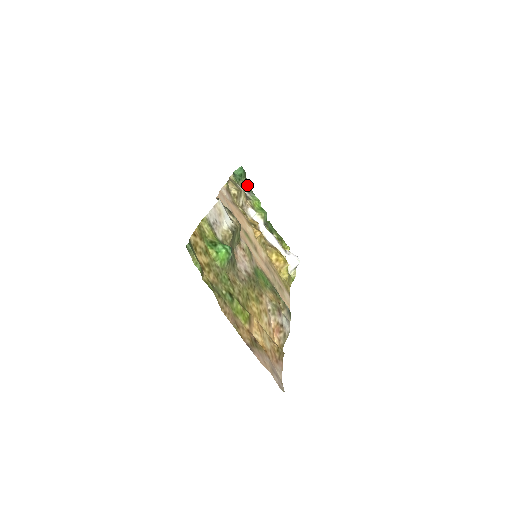
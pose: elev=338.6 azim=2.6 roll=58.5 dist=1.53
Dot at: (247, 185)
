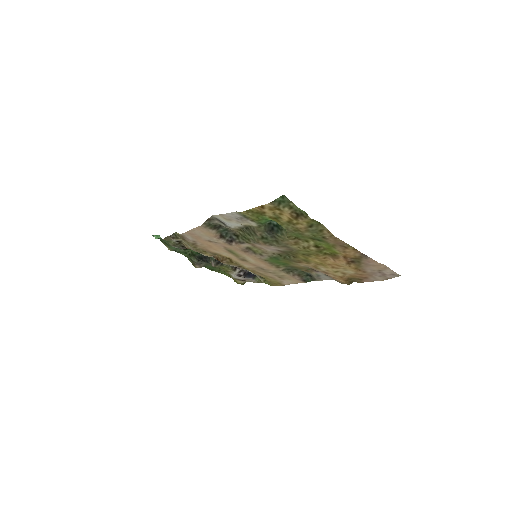
Dot at: occluded
